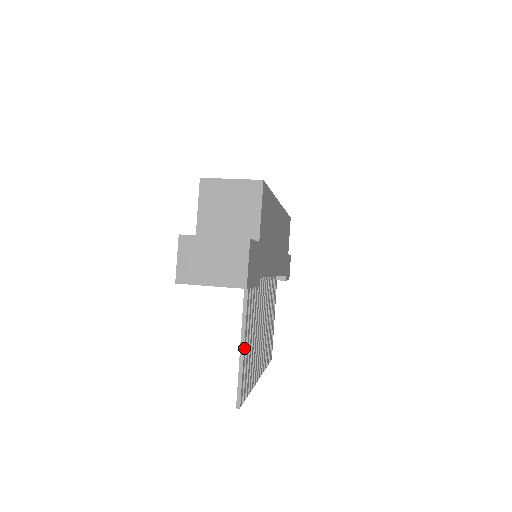
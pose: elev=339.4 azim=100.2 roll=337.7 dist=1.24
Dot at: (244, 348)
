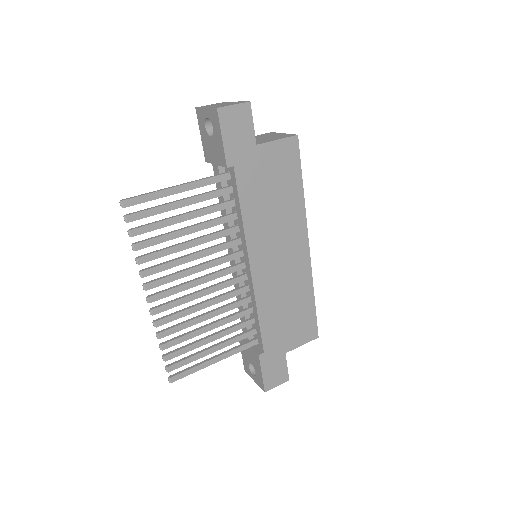
Dot at: (174, 188)
